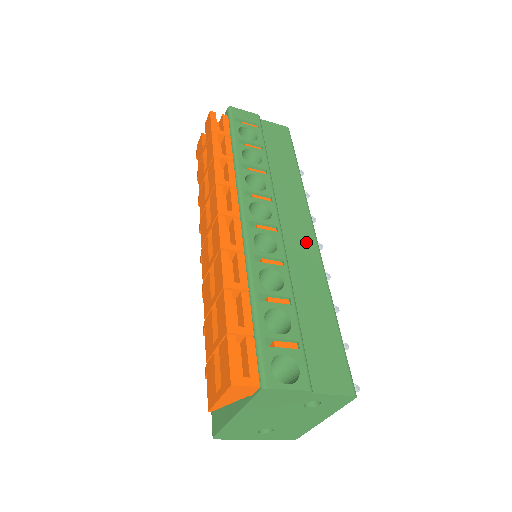
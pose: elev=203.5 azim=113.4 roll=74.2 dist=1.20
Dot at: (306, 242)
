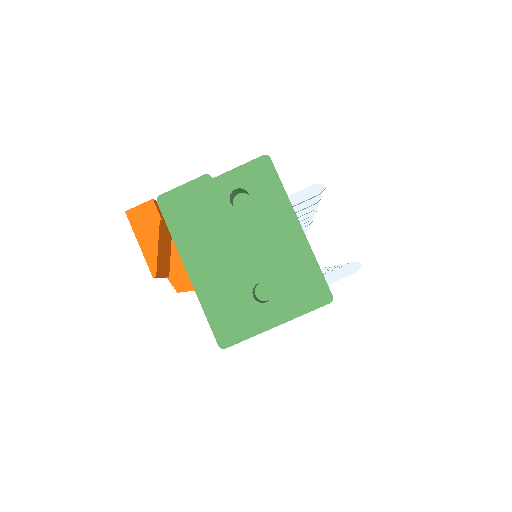
Dot at: occluded
